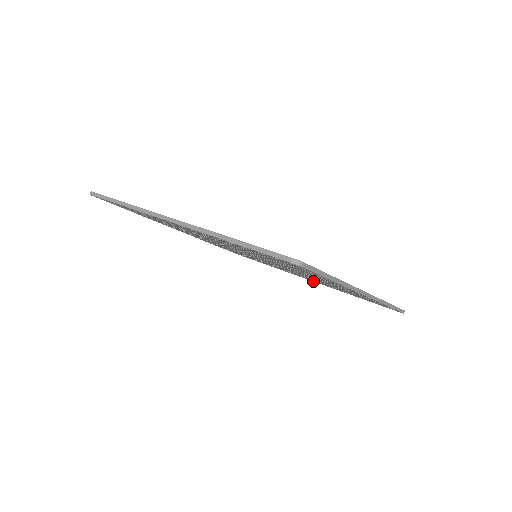
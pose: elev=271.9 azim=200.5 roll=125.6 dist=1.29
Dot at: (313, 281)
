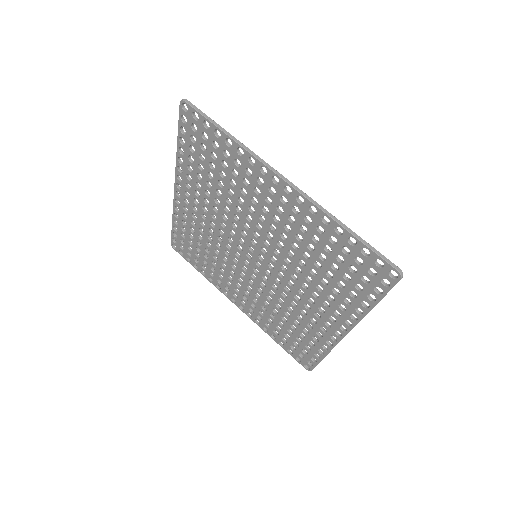
Dot at: (346, 331)
